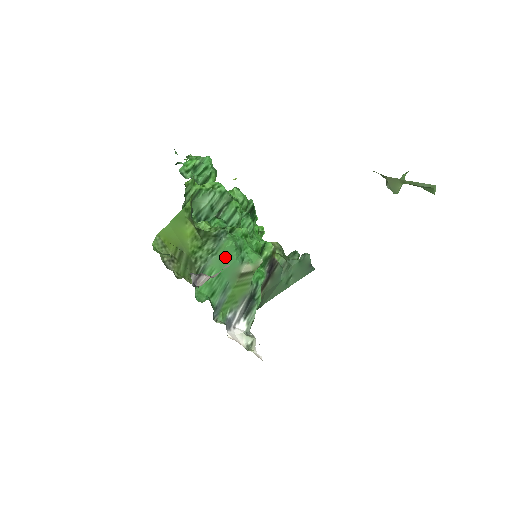
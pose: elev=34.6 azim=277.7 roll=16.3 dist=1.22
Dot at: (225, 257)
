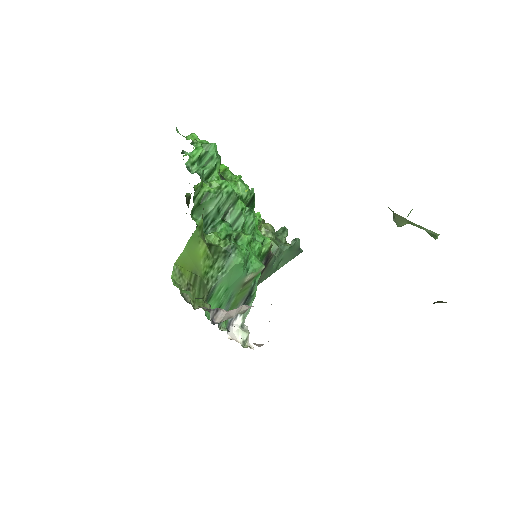
Dot at: (233, 273)
